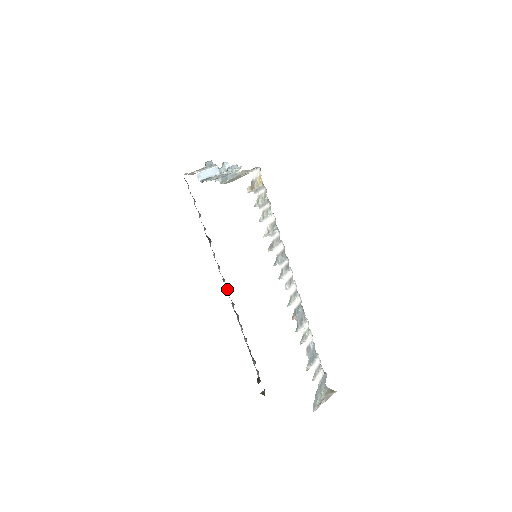
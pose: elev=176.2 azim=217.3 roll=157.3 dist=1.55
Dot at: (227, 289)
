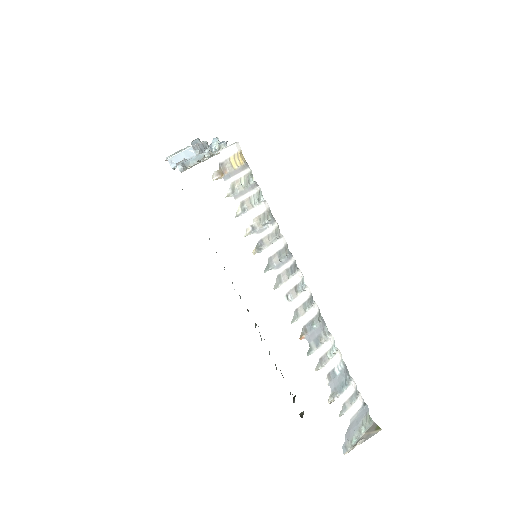
Dot at: occluded
